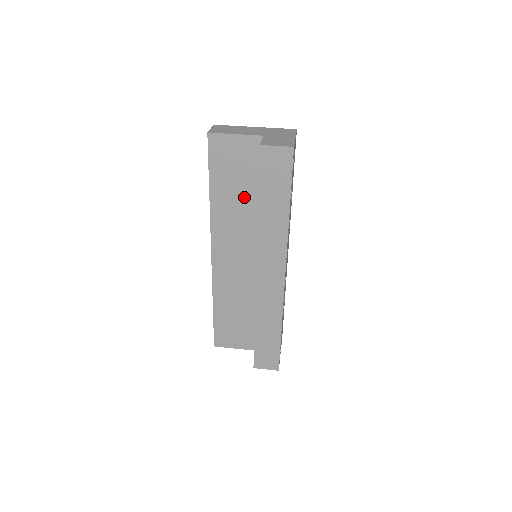
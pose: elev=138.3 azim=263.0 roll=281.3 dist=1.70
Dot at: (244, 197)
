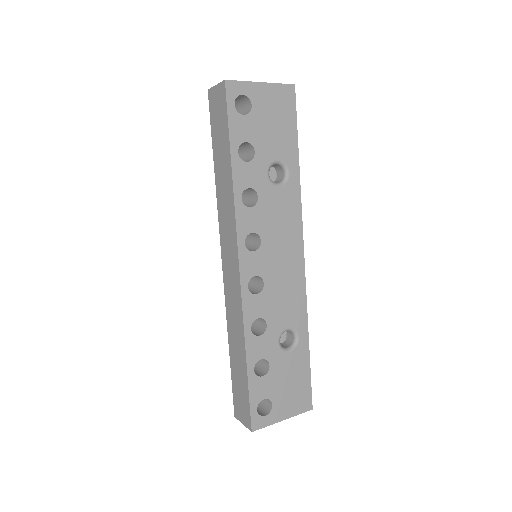
Dot at: occluded
